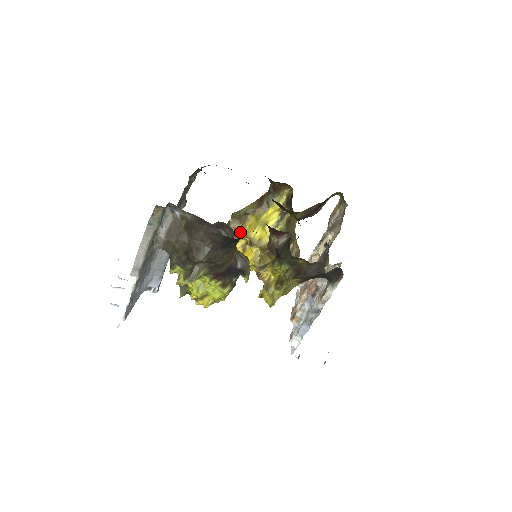
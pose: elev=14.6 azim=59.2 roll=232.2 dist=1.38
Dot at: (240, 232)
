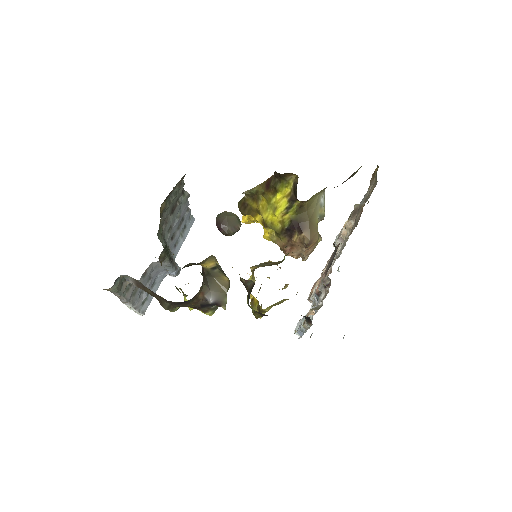
Dot at: (256, 209)
